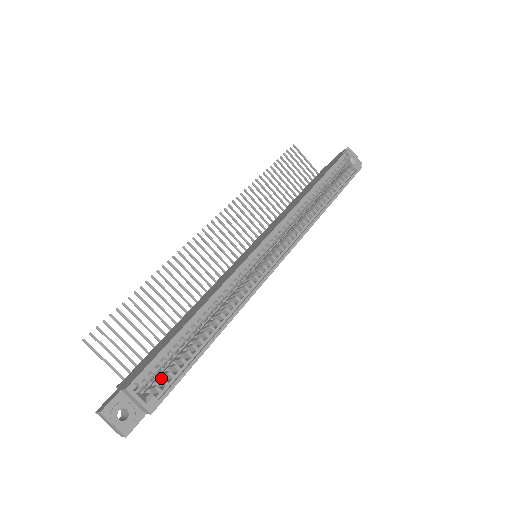
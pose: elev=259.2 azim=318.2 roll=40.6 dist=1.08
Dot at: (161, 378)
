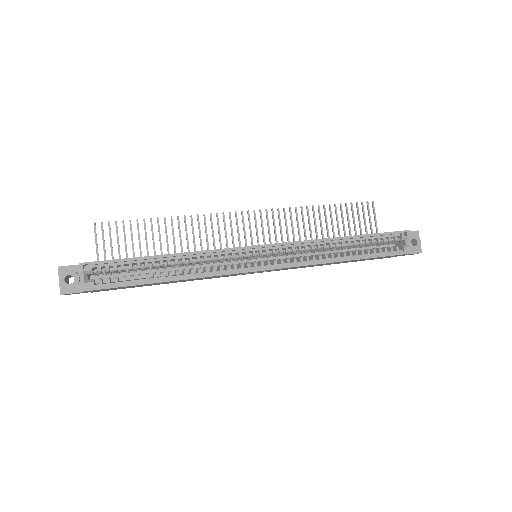
Dot at: (109, 277)
